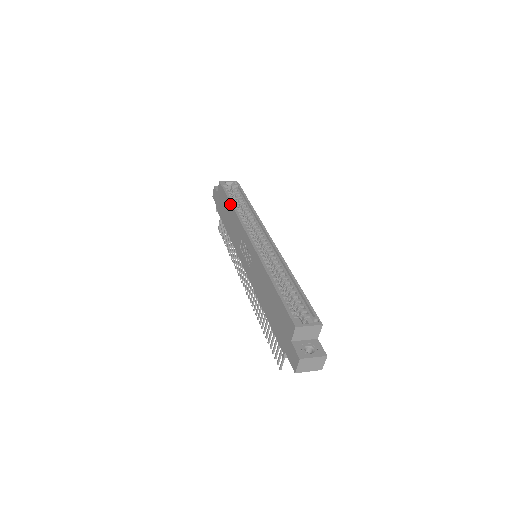
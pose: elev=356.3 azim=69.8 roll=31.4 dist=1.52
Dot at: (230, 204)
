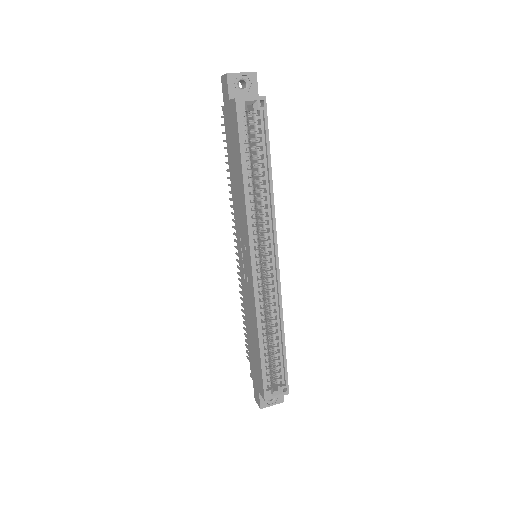
Dot at: (242, 176)
